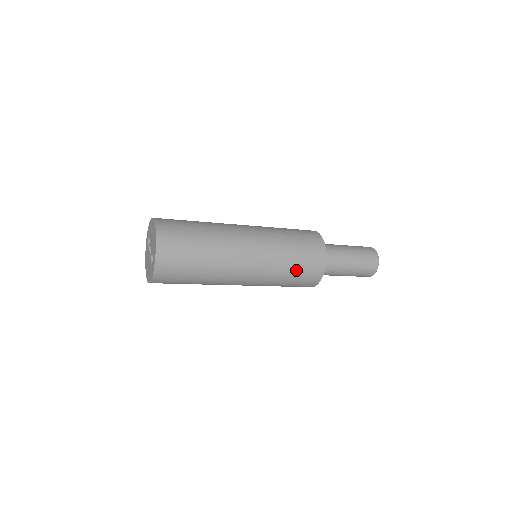
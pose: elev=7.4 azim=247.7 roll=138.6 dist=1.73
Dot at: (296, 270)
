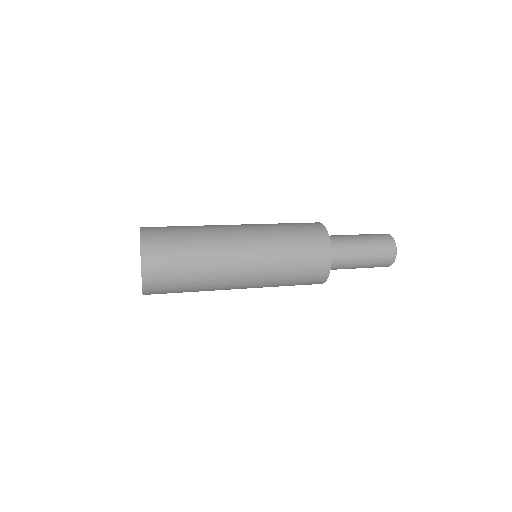
Dot at: (298, 255)
